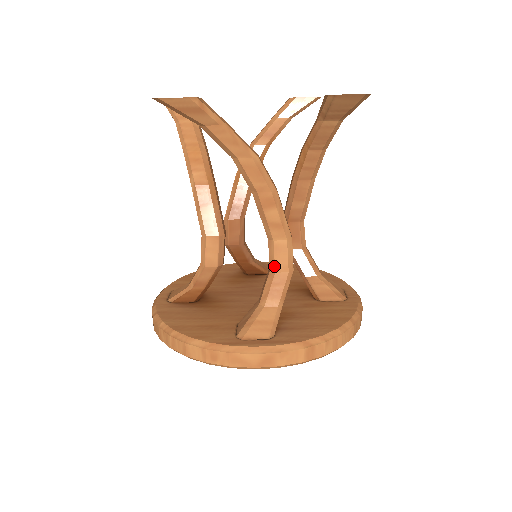
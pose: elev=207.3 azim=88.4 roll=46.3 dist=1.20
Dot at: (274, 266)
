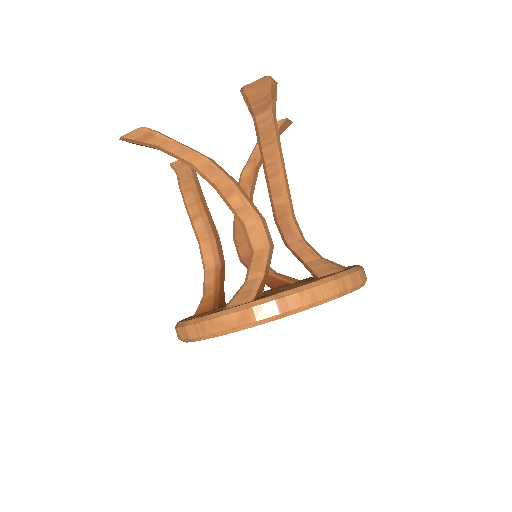
Dot at: (251, 246)
